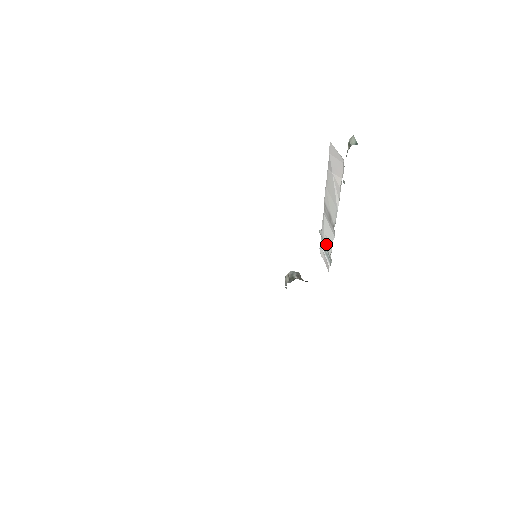
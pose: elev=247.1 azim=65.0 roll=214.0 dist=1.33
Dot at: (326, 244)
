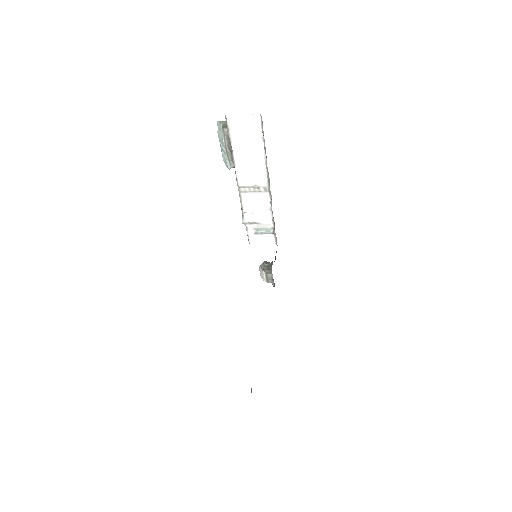
Dot at: (260, 220)
